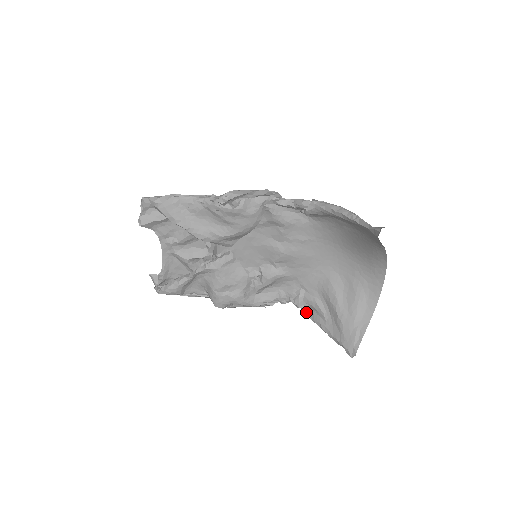
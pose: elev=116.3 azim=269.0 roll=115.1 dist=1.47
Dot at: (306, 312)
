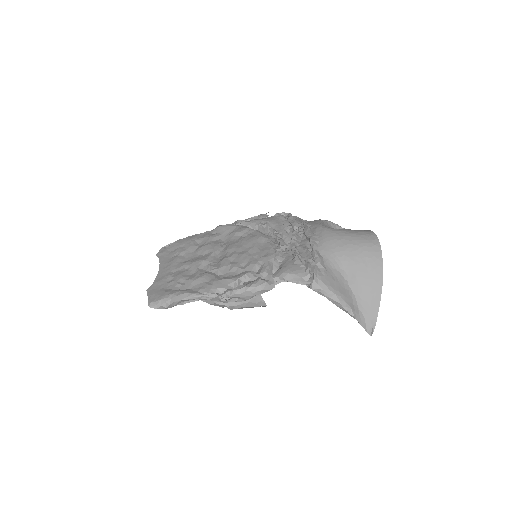
Dot at: occluded
